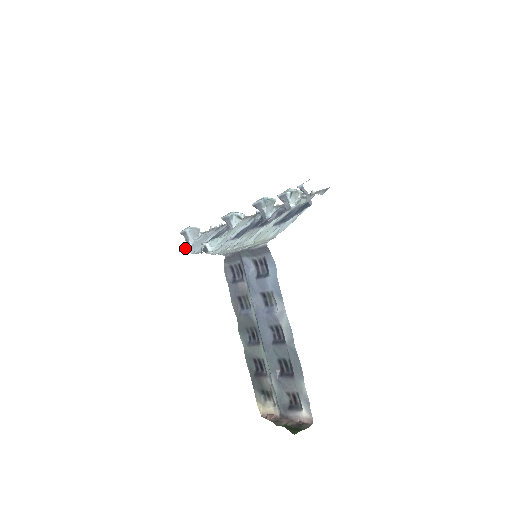
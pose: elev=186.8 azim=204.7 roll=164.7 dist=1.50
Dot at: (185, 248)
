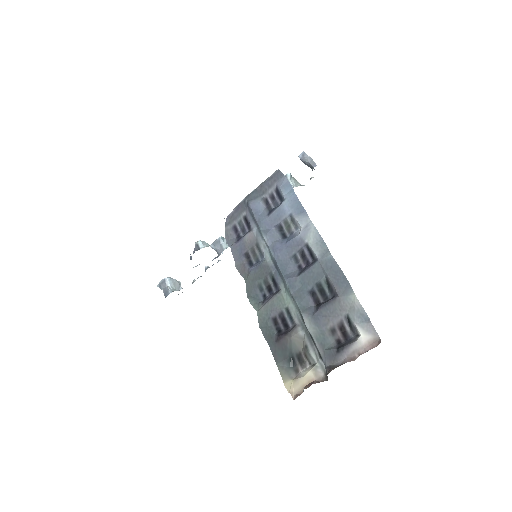
Dot at: occluded
